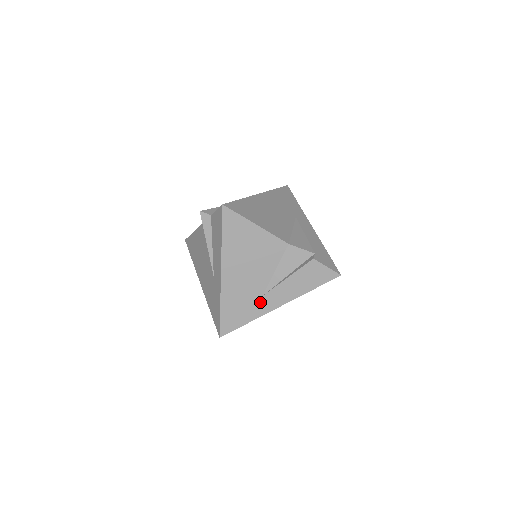
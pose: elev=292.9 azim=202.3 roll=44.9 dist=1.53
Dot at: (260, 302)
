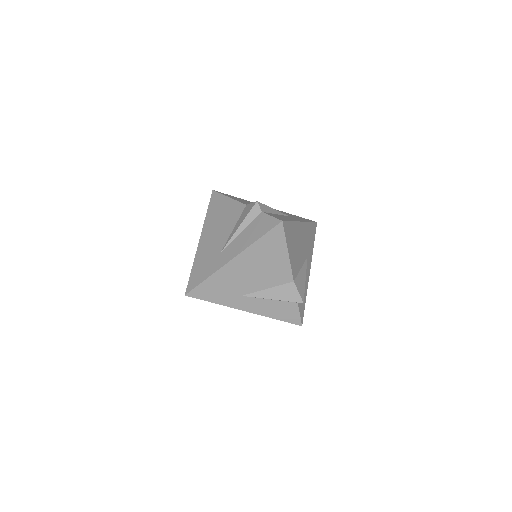
Dot at: (236, 298)
